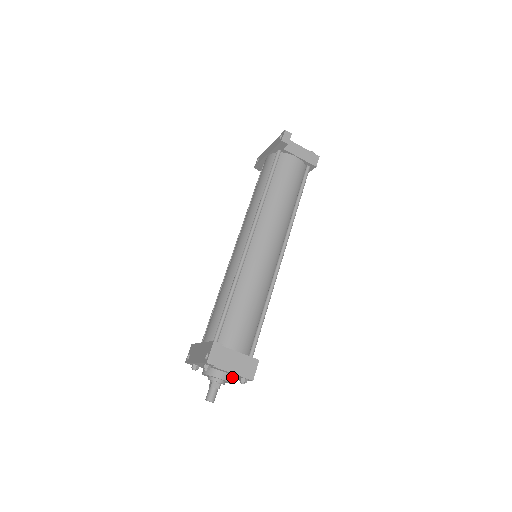
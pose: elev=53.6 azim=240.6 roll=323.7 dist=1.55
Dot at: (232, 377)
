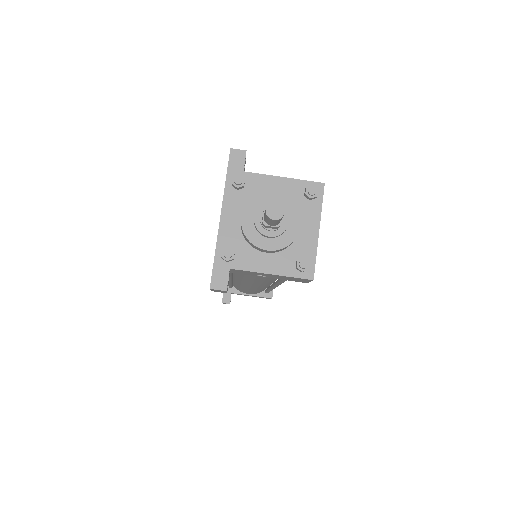
Dot at: (293, 207)
